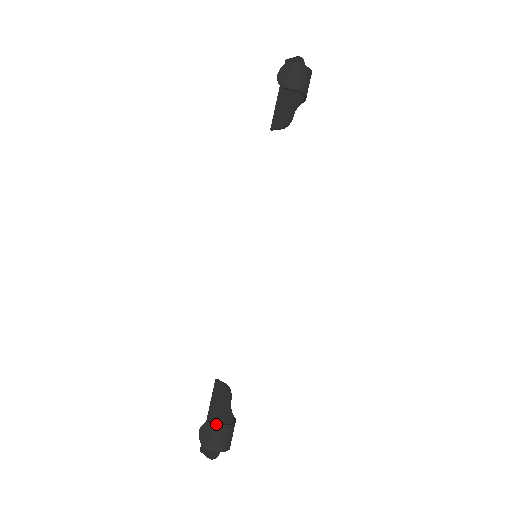
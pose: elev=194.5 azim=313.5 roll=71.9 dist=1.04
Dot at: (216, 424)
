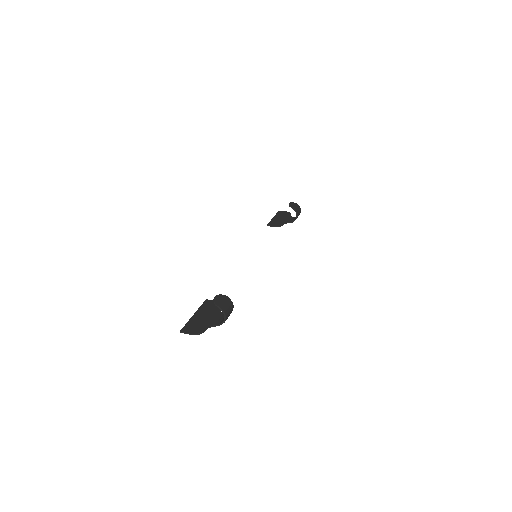
Dot at: (229, 298)
